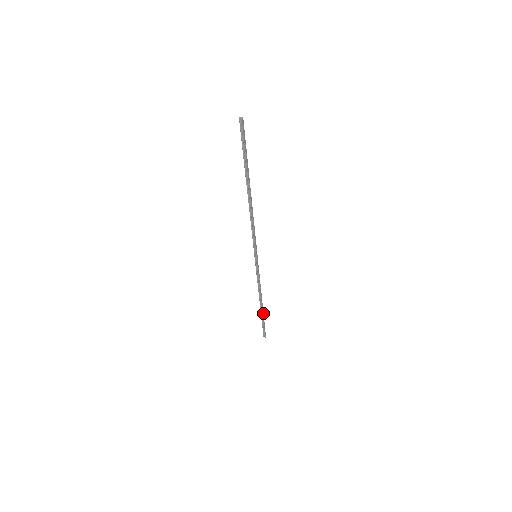
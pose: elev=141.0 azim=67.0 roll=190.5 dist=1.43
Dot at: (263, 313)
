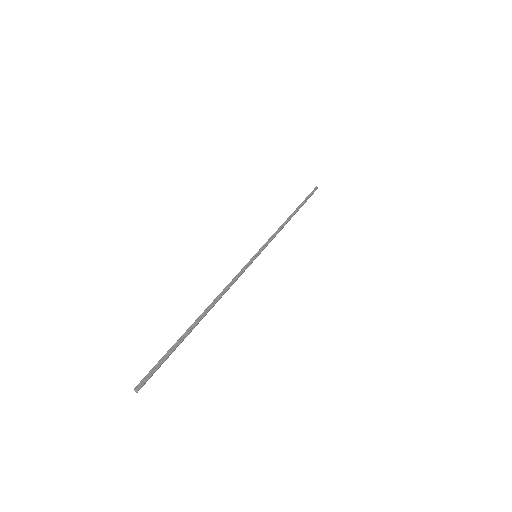
Dot at: (301, 206)
